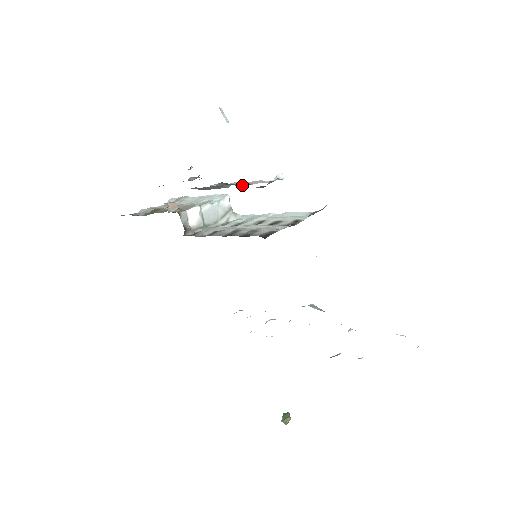
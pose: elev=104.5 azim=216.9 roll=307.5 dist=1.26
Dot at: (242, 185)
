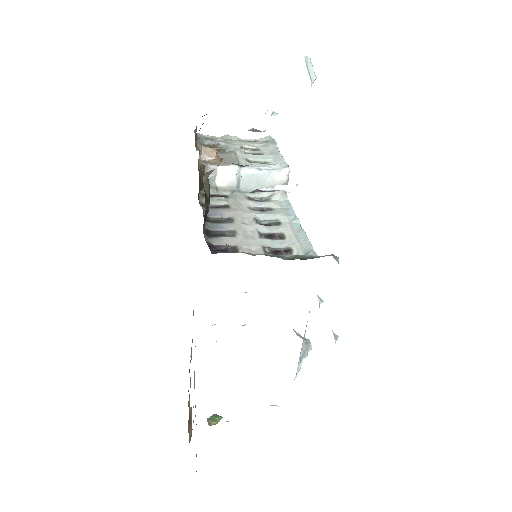
Dot at: occluded
